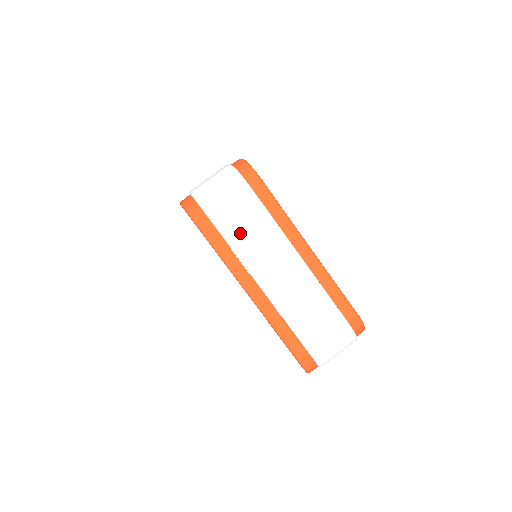
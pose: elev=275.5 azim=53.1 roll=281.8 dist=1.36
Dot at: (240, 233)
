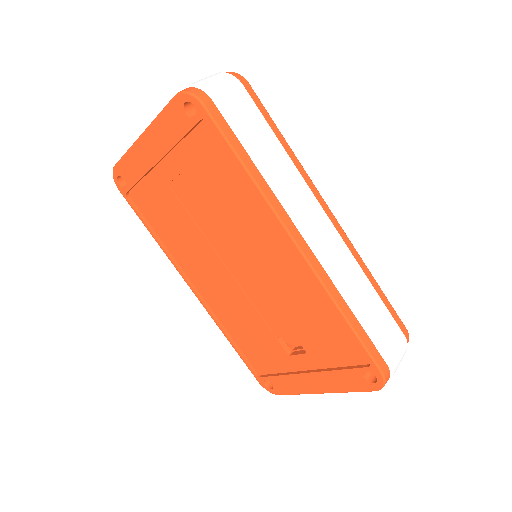
Dot at: occluded
